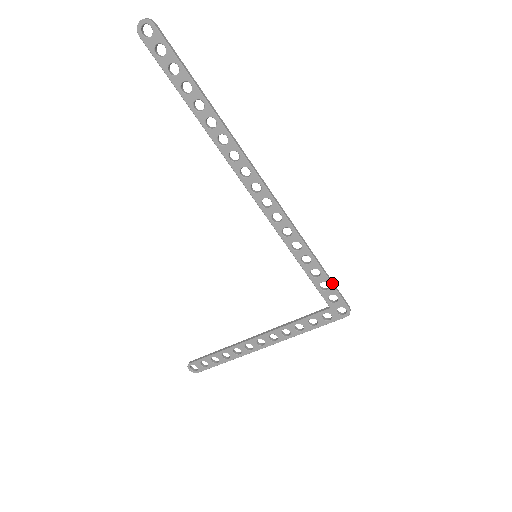
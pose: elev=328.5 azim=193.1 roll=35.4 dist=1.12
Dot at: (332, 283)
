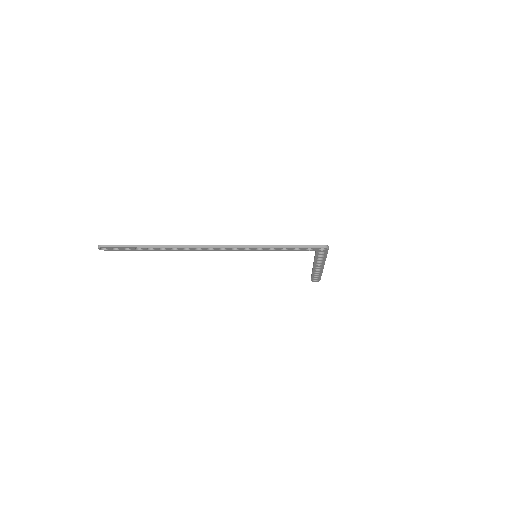
Dot at: (297, 247)
